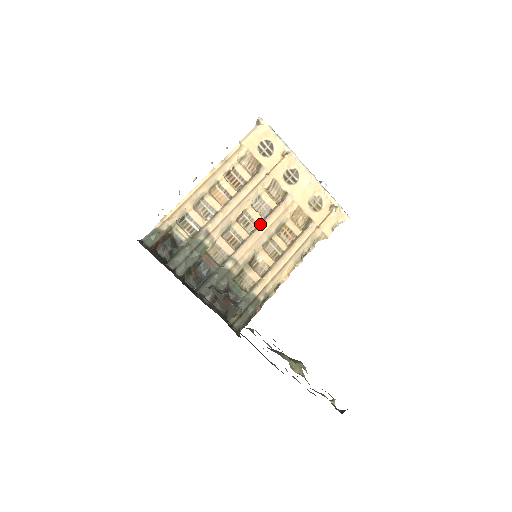
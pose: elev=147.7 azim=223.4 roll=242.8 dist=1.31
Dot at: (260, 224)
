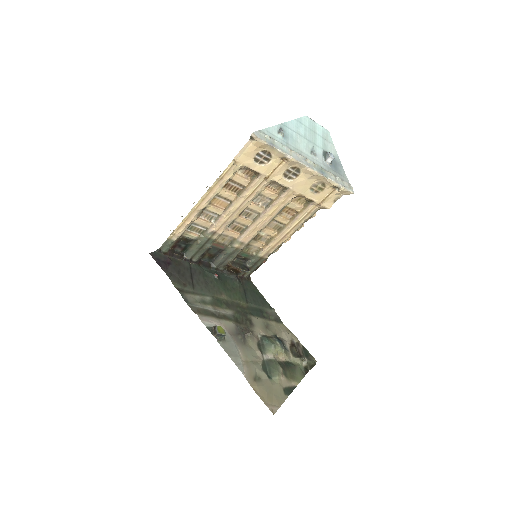
Dot at: (261, 213)
